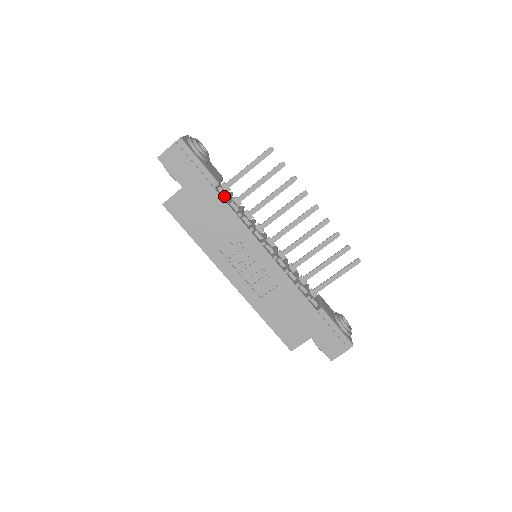
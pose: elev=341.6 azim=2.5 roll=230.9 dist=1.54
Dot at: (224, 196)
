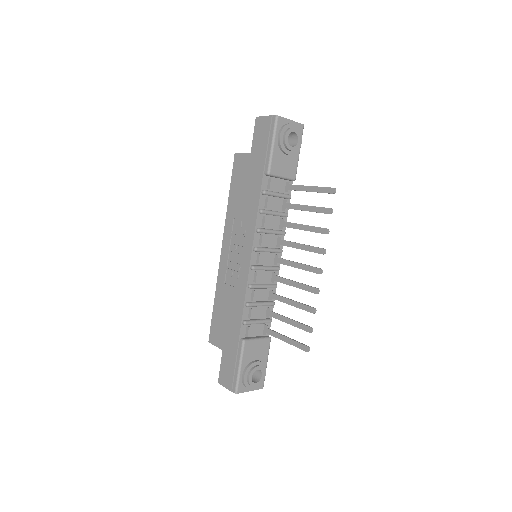
Dot at: (268, 188)
